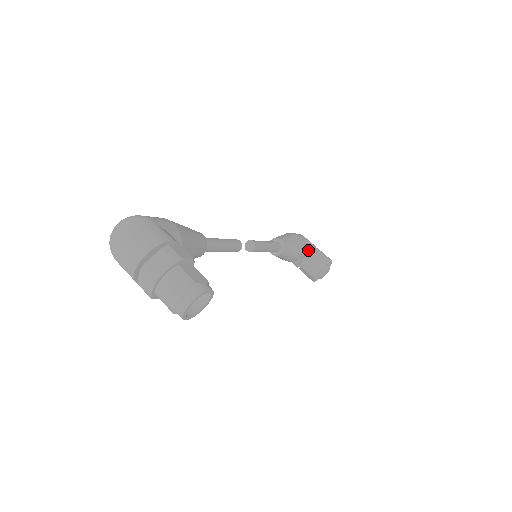
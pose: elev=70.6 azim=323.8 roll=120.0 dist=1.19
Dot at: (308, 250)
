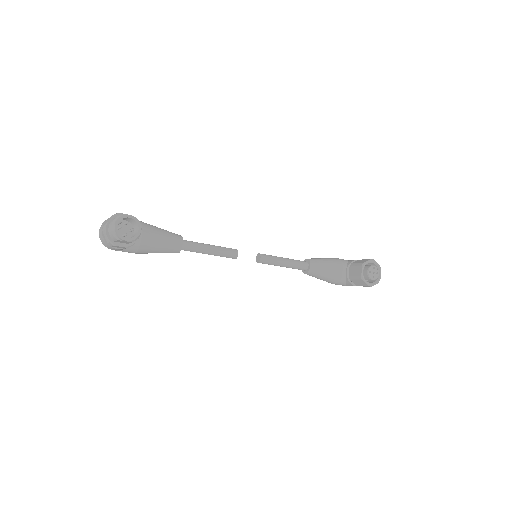
Dot at: (349, 264)
